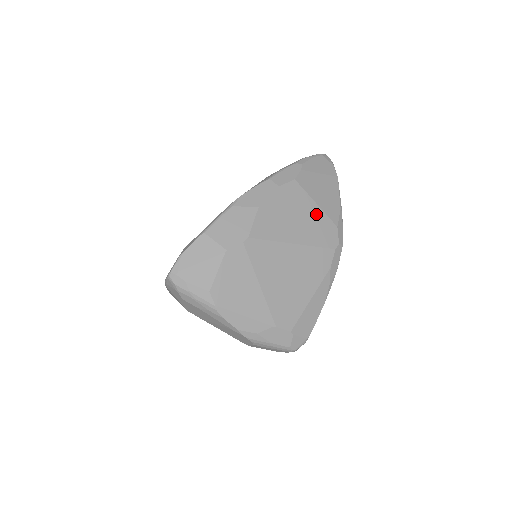
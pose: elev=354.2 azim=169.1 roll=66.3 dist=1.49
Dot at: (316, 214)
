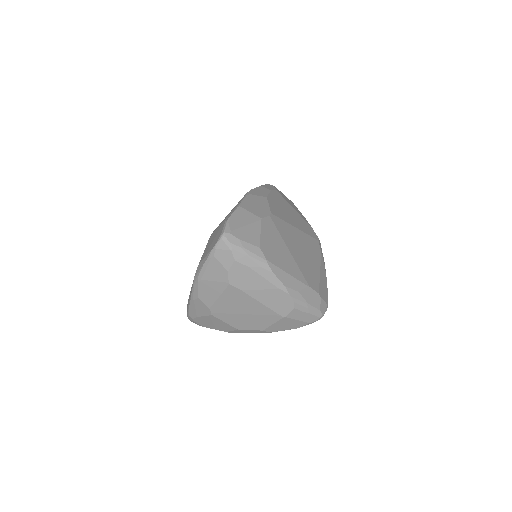
Dot at: (298, 215)
